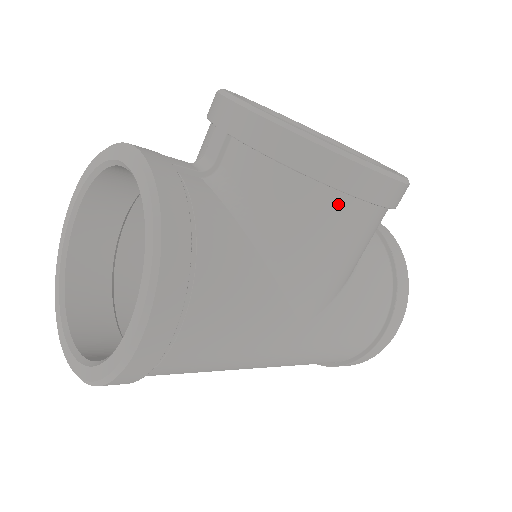
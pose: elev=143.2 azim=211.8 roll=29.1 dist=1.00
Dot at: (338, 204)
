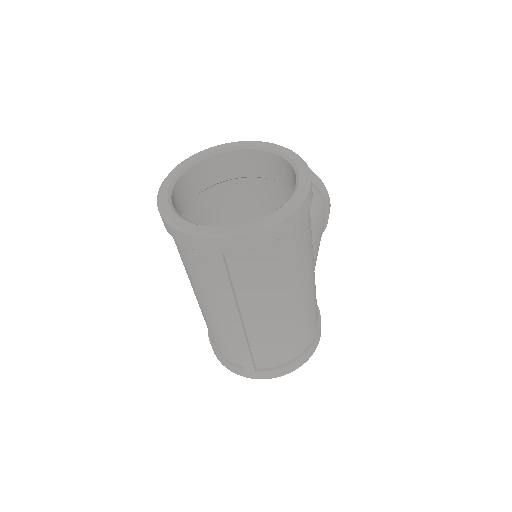
Dot at: (321, 204)
